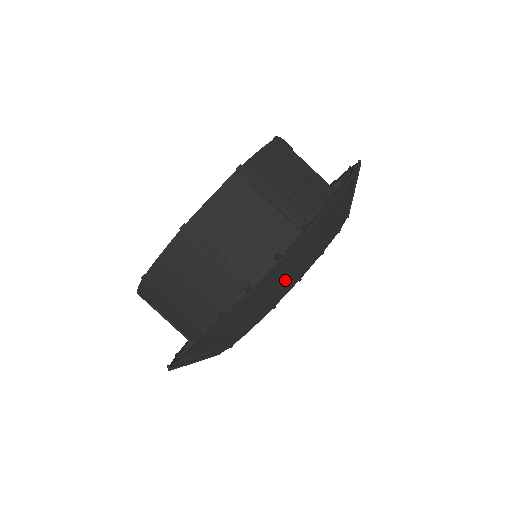
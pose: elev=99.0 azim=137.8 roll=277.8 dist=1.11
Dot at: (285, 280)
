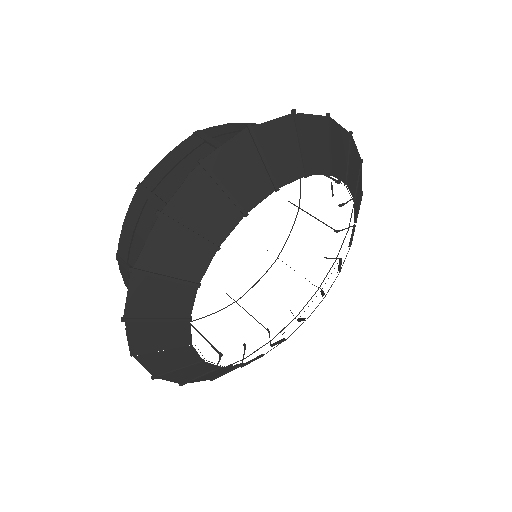
Dot at: (170, 291)
